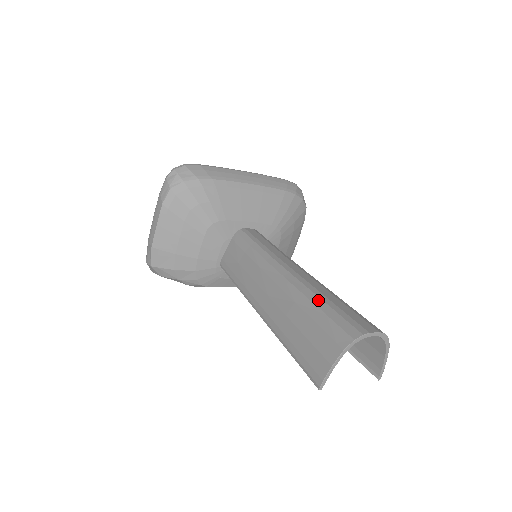
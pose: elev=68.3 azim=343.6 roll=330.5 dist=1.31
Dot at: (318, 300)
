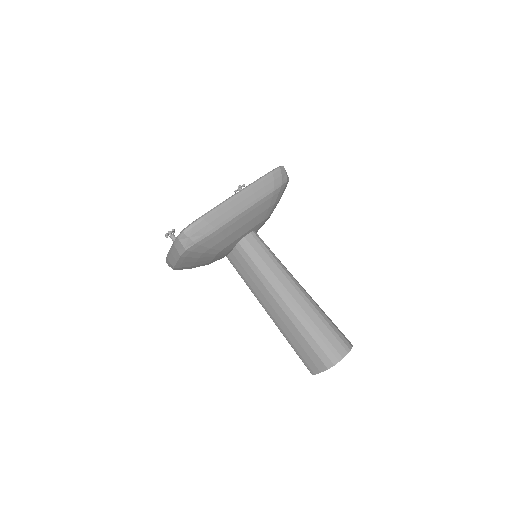
Dot at: (311, 330)
